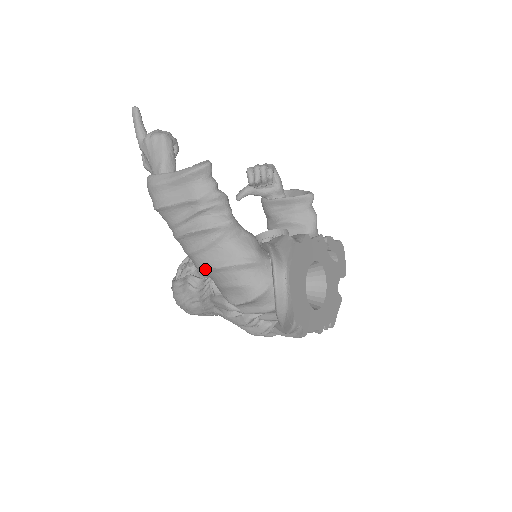
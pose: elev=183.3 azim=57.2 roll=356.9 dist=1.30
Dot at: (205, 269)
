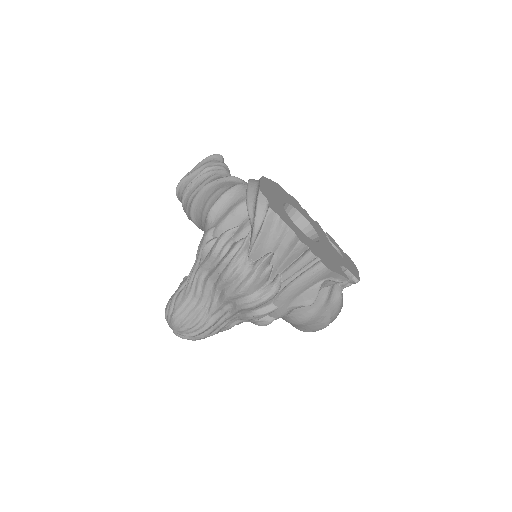
Dot at: (195, 197)
